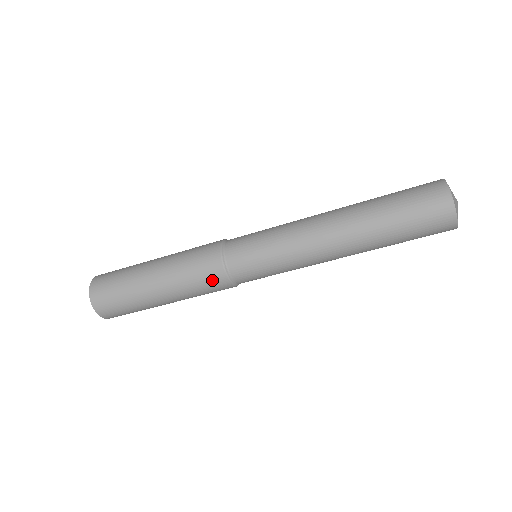
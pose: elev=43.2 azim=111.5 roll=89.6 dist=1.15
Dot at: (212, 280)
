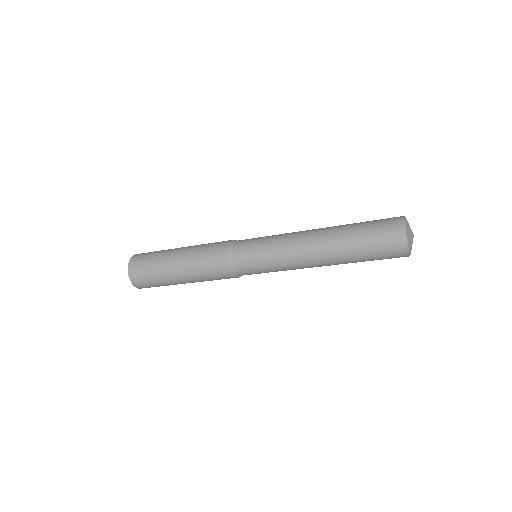
Dot at: (224, 277)
